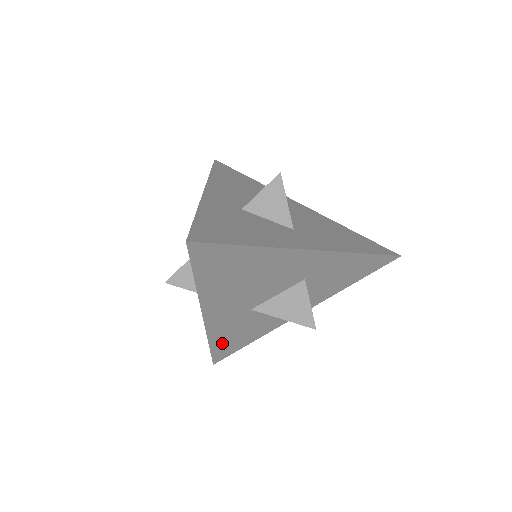
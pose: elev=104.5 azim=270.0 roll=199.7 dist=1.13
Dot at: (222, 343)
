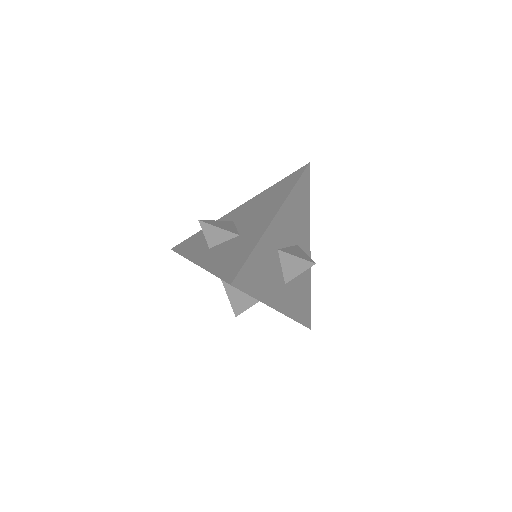
Dot at: occluded
